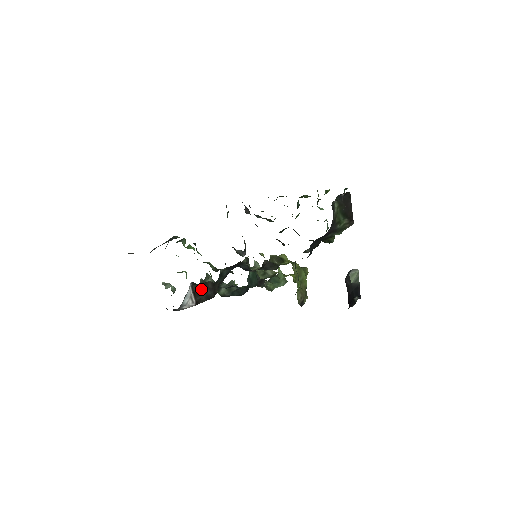
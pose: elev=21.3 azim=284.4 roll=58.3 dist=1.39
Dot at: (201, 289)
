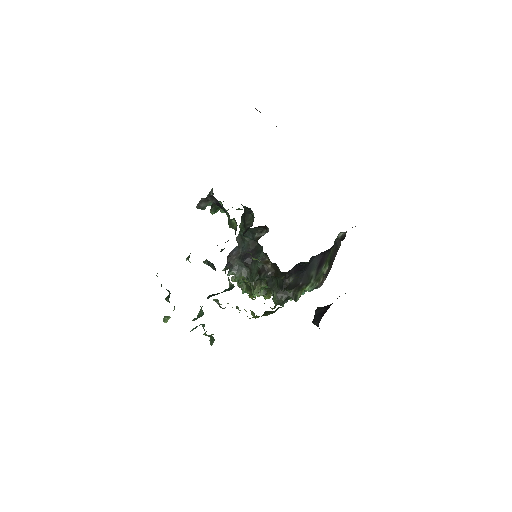
Dot at: occluded
